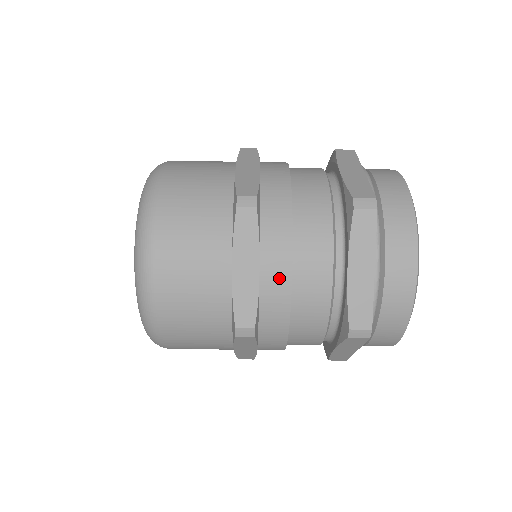
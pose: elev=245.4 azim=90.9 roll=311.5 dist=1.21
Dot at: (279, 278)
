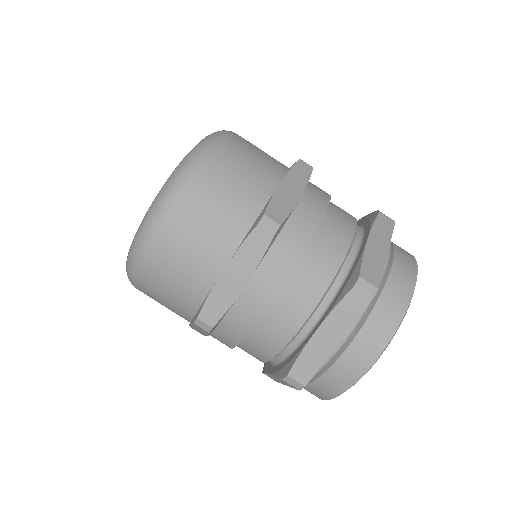
Dot at: (313, 212)
